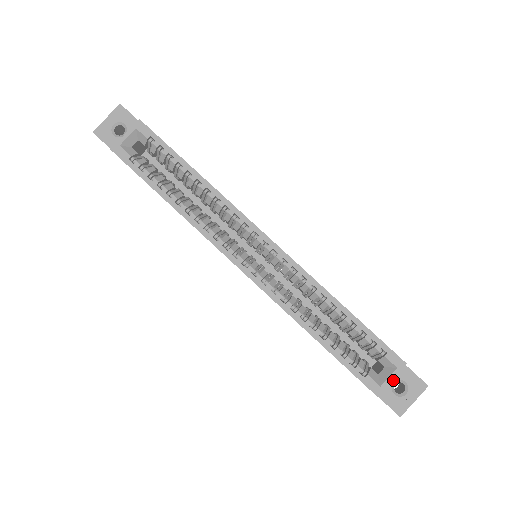
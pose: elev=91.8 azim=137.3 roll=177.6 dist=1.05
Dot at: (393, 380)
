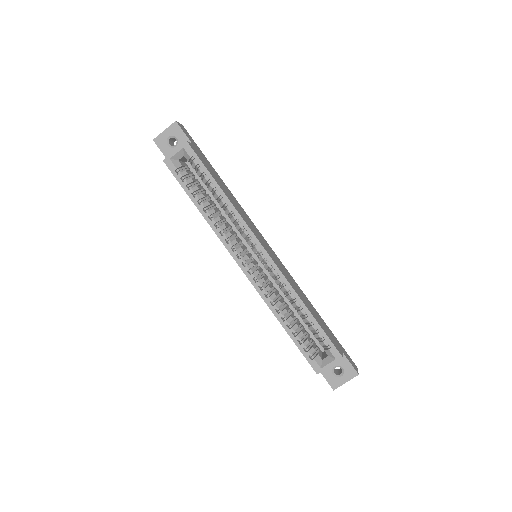
Dot at: (334, 365)
